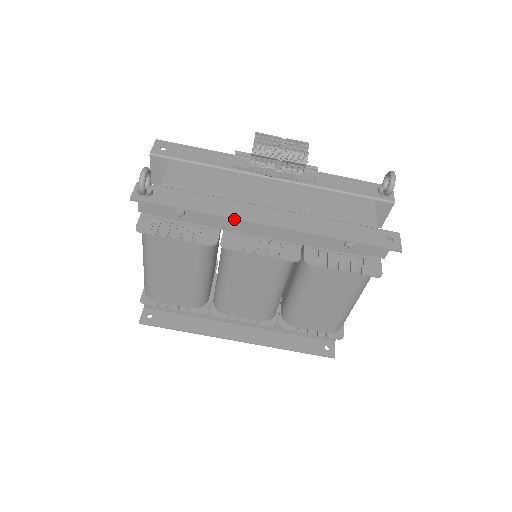
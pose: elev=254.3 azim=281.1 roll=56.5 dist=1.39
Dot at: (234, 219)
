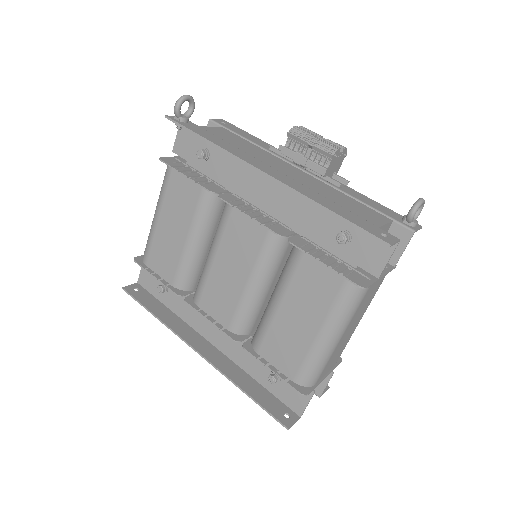
Dot at: (237, 157)
